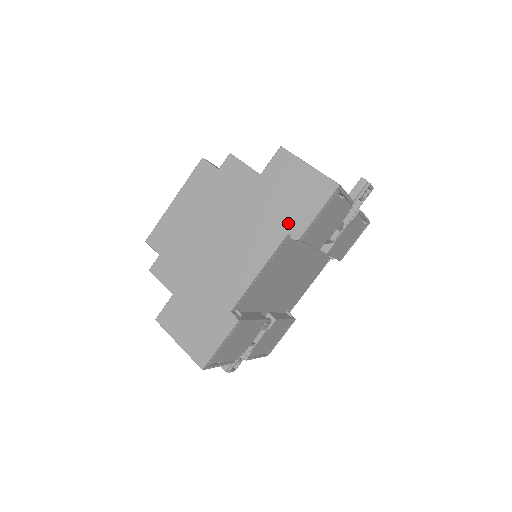
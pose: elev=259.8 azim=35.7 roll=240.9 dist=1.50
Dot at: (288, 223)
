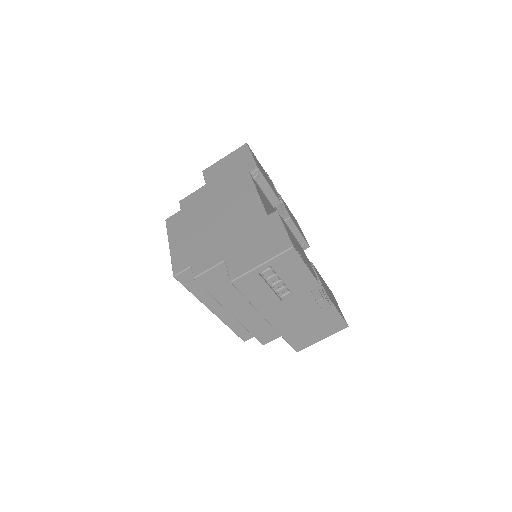
Dot at: (243, 171)
